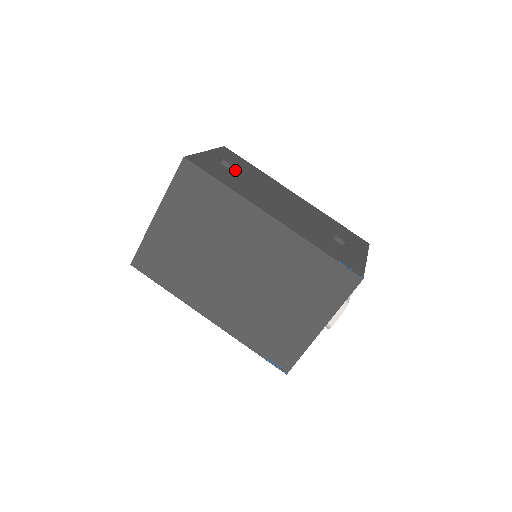
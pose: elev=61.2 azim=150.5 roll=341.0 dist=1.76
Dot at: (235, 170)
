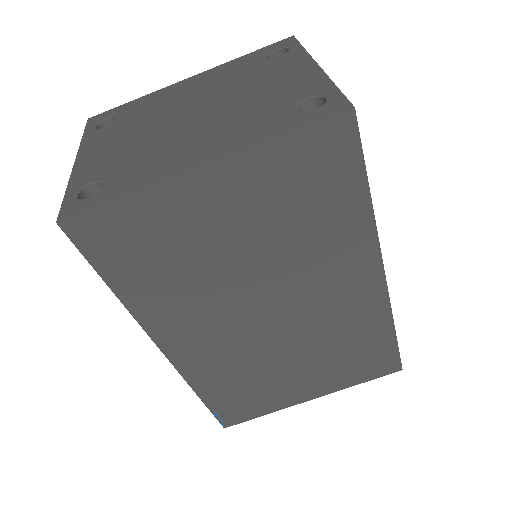
Dot at: occluded
